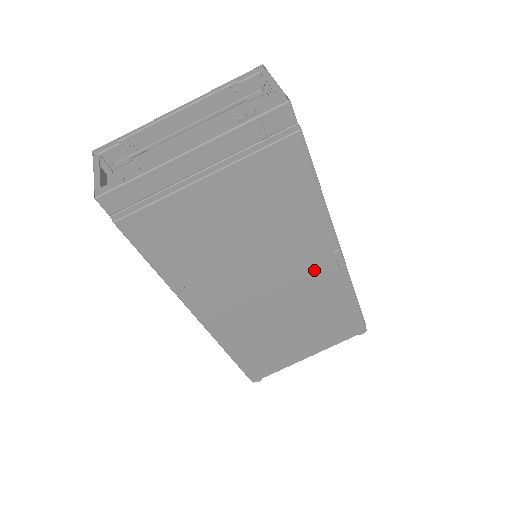
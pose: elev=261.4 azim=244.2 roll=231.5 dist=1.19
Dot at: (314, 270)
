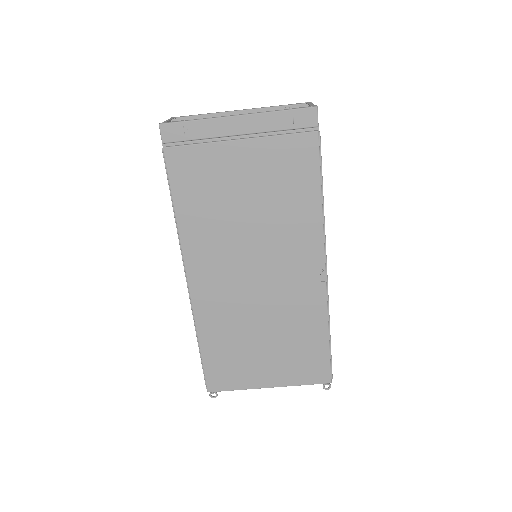
Dot at: (298, 276)
